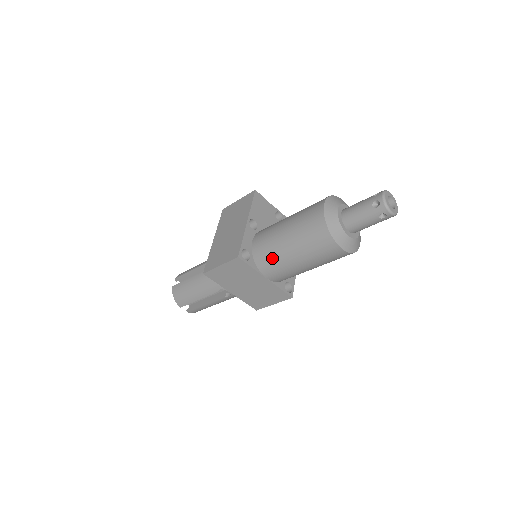
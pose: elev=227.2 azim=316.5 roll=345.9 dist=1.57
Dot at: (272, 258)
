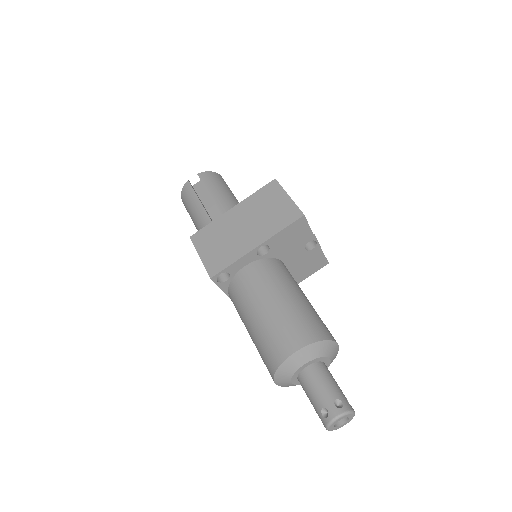
Dot at: (238, 306)
